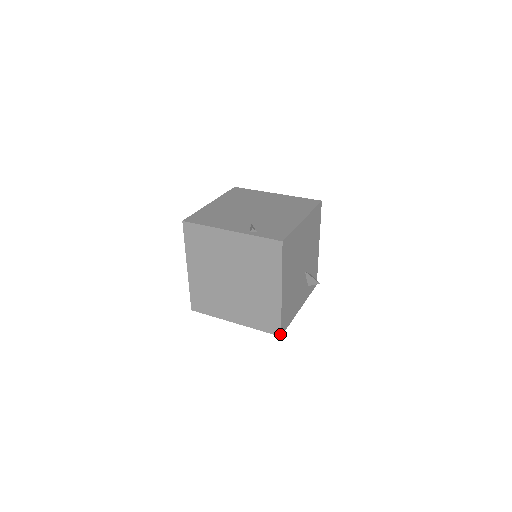
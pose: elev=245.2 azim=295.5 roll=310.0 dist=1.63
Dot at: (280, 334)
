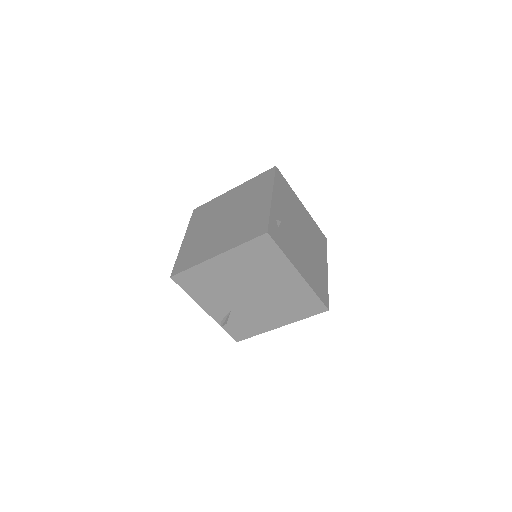
Dot at: occluded
